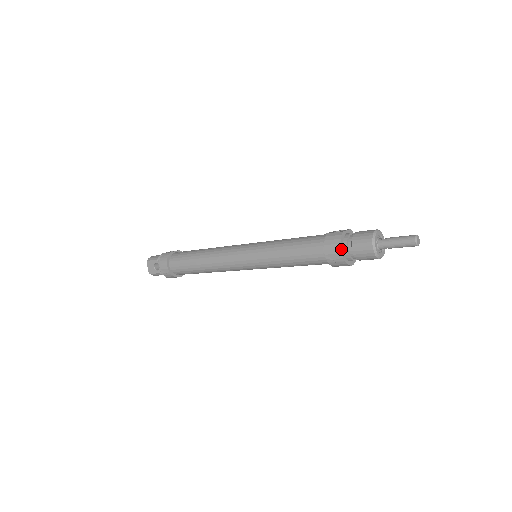
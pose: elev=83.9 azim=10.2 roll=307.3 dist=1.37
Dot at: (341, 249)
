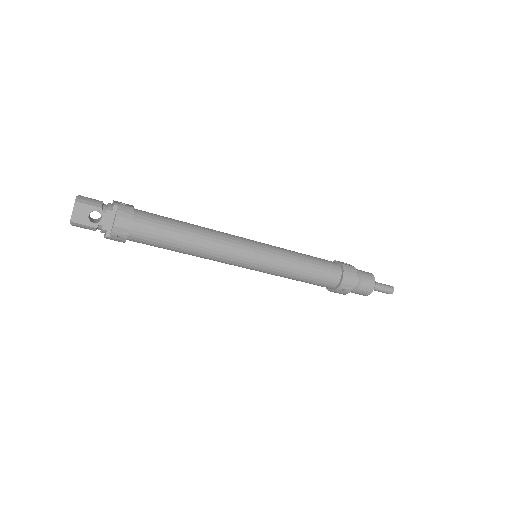
Dot at: (355, 283)
